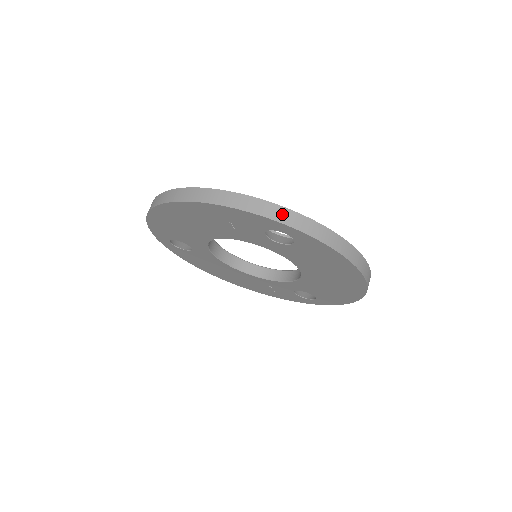
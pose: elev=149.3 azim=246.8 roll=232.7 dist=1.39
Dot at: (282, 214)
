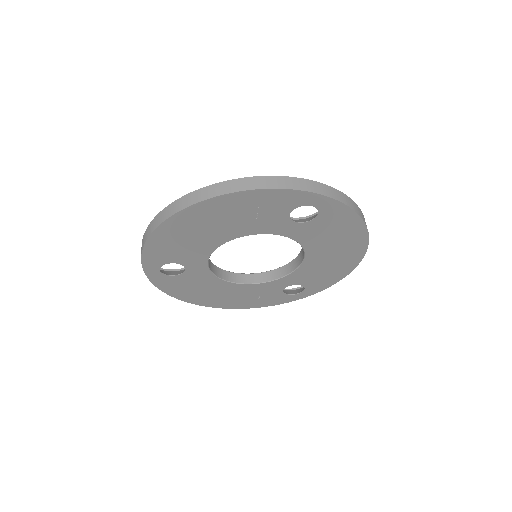
Dot at: (312, 186)
